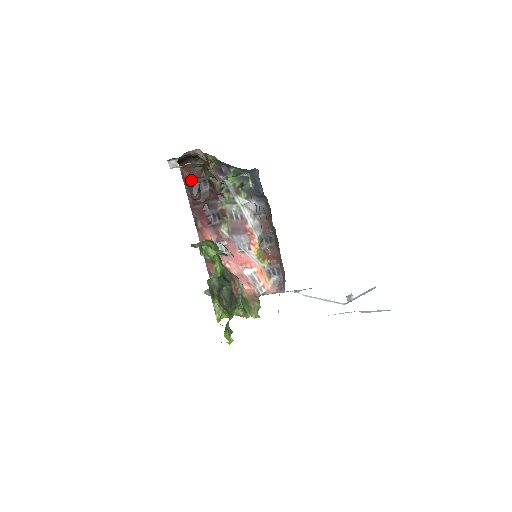
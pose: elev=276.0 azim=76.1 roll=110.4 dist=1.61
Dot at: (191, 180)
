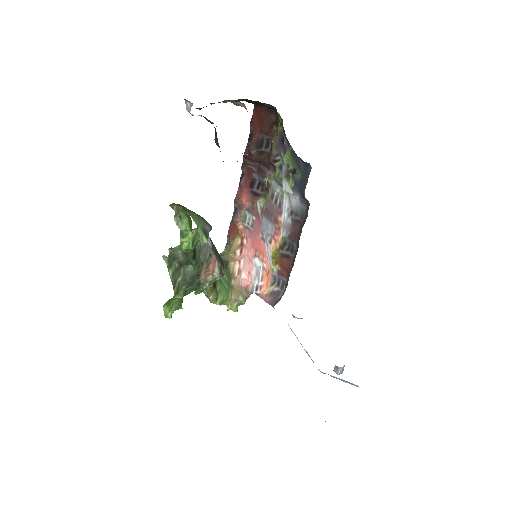
Dot at: (257, 130)
